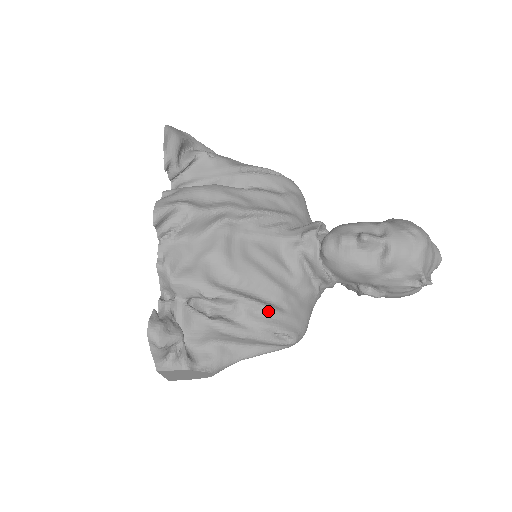
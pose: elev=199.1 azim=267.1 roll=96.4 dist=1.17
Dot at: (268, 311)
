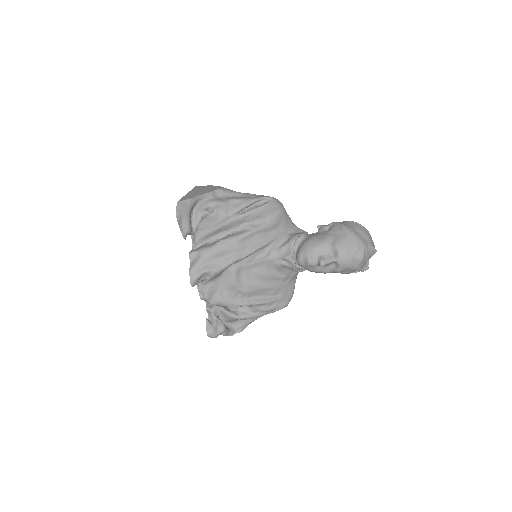
Dot at: (269, 303)
